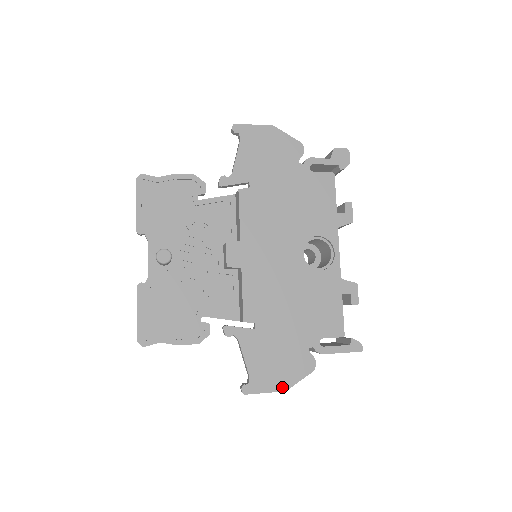
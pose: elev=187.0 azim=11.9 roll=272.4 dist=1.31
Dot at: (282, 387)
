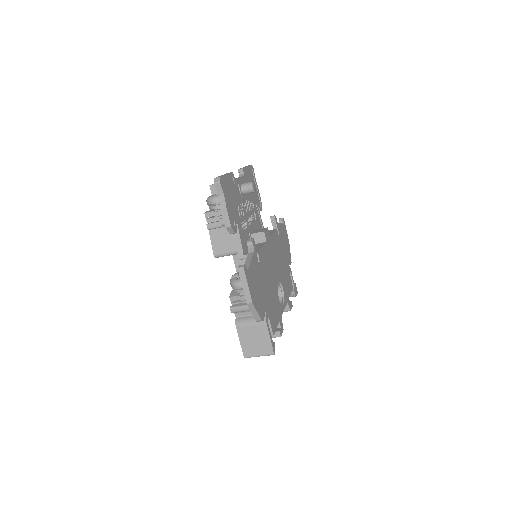
Dot at: (253, 299)
